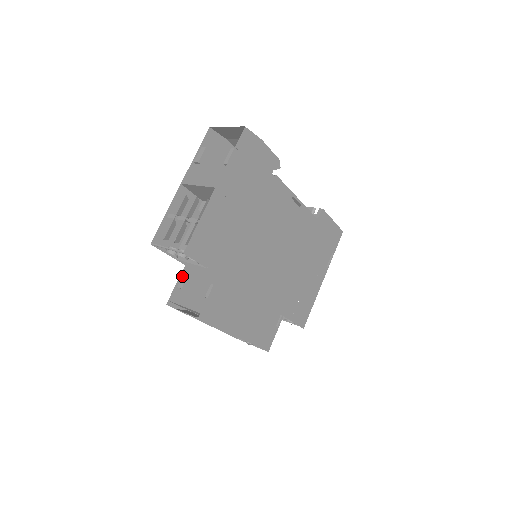
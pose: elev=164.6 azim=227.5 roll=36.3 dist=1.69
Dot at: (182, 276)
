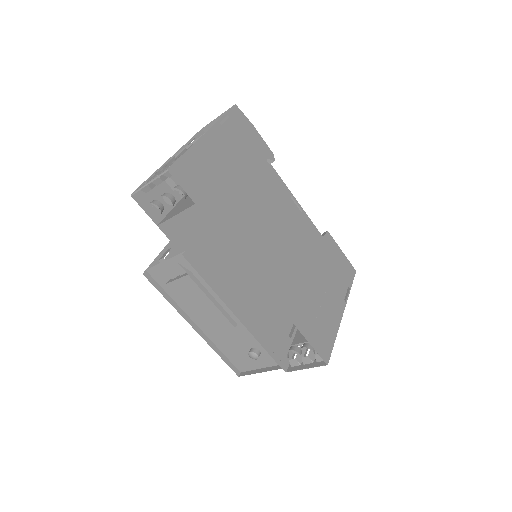
Dot at: (165, 251)
